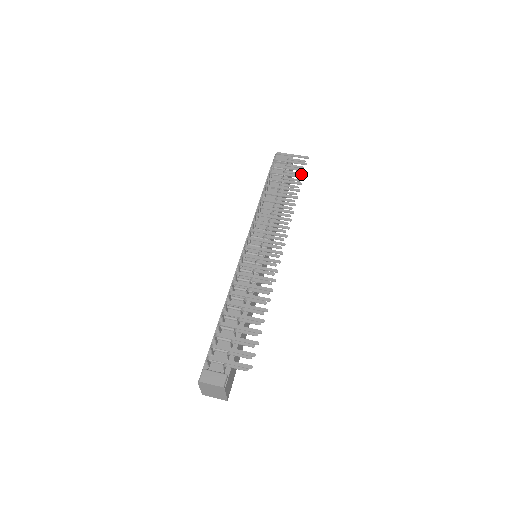
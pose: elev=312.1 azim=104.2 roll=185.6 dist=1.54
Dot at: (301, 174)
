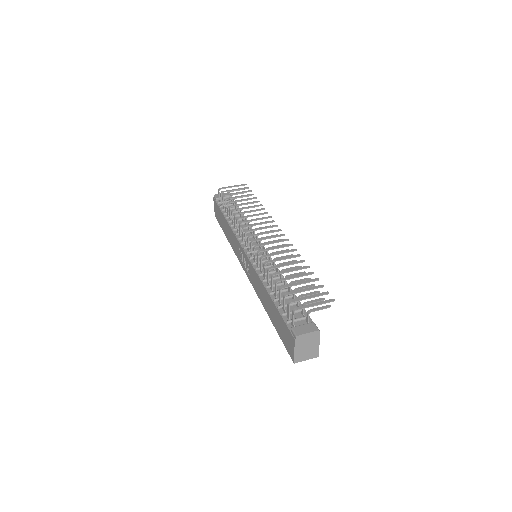
Dot at: occluded
